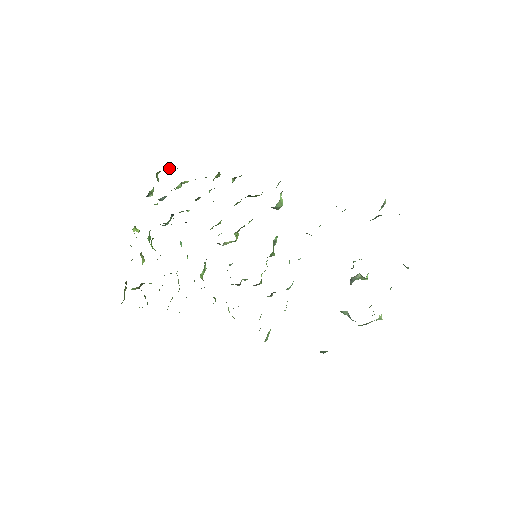
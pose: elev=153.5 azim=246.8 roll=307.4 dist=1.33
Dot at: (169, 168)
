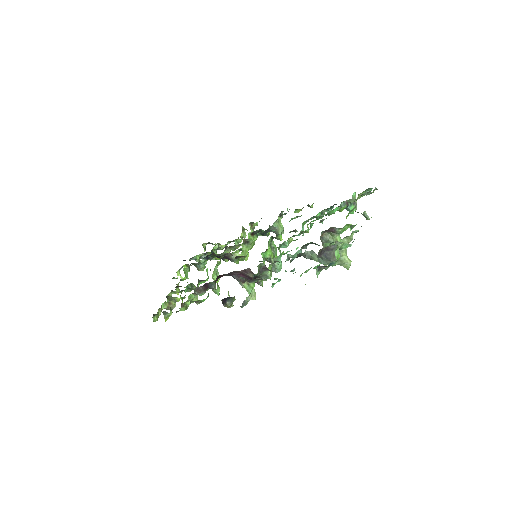
Dot at: occluded
